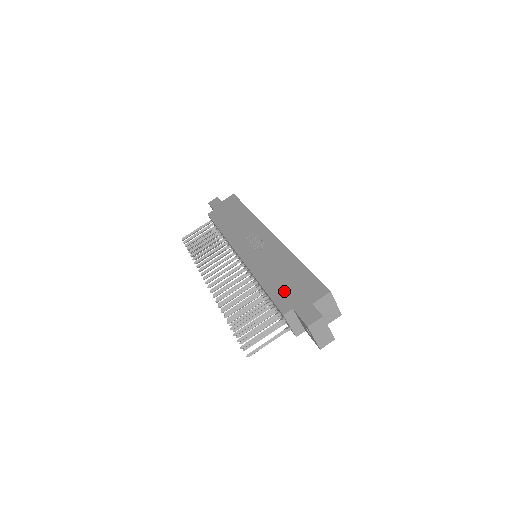
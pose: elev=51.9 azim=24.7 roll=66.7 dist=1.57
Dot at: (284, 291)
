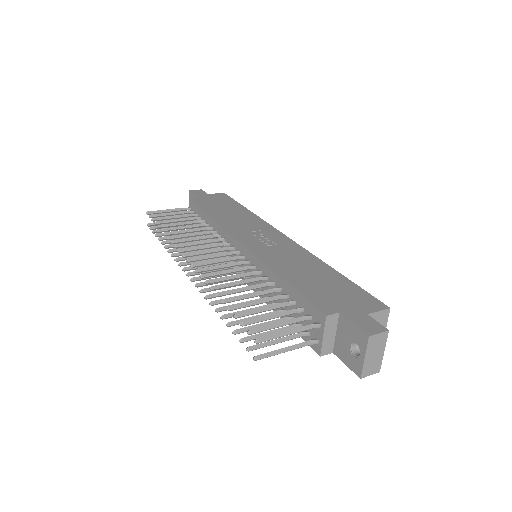
Dot at: (321, 292)
